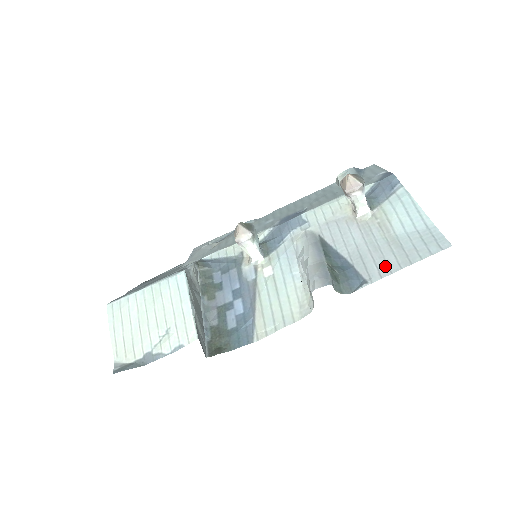
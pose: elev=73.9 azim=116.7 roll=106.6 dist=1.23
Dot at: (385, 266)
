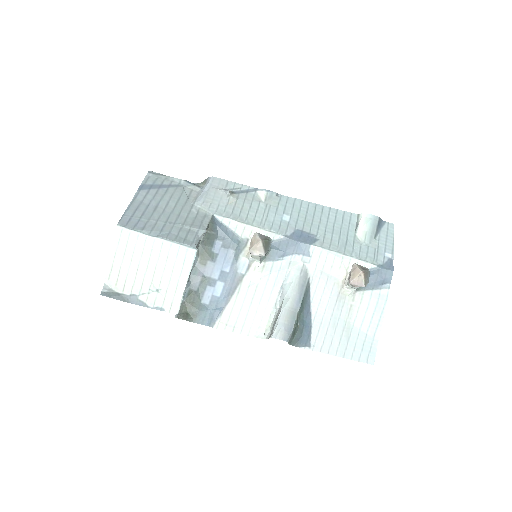
Dot at: (329, 345)
